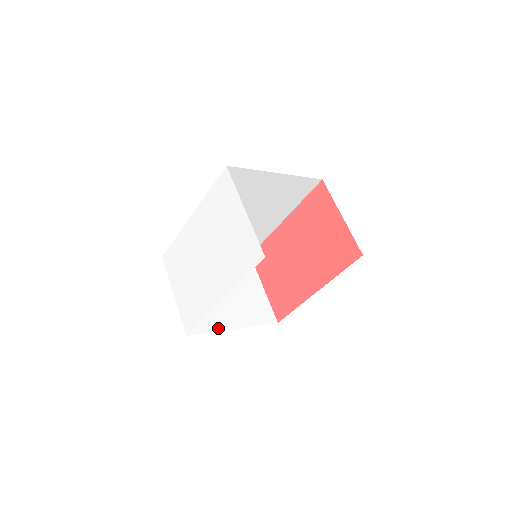
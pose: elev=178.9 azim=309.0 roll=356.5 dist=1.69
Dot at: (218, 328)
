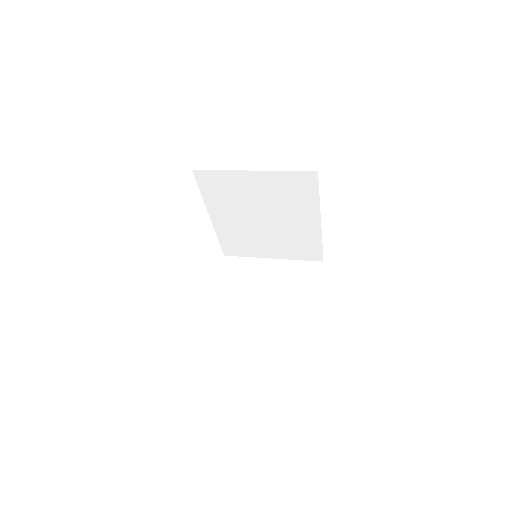
Dot at: (240, 325)
